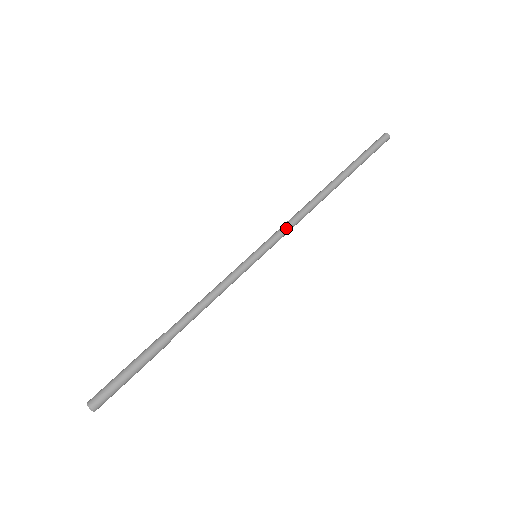
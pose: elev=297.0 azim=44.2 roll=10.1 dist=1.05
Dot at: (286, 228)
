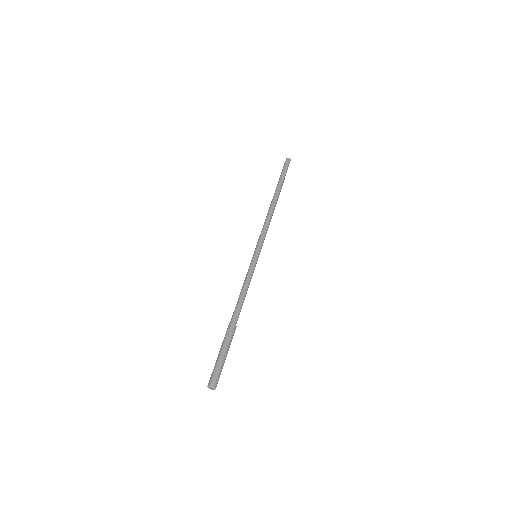
Dot at: (262, 232)
